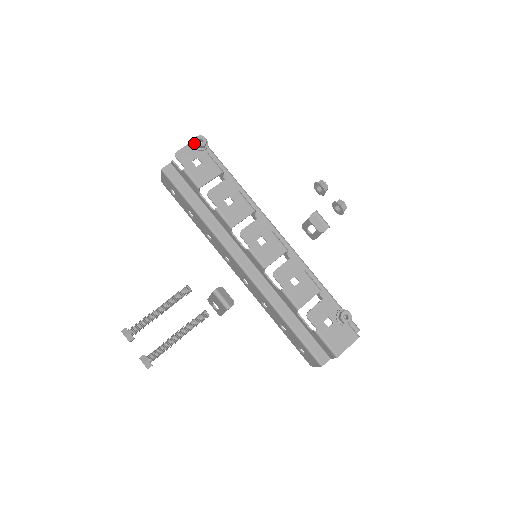
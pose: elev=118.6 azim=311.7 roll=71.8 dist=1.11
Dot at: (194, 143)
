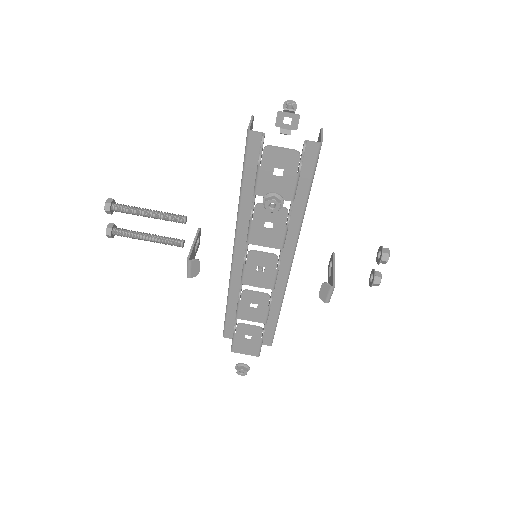
Dot at: (266, 198)
